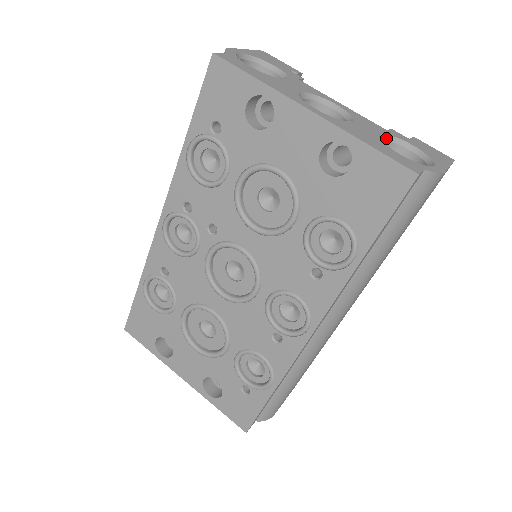
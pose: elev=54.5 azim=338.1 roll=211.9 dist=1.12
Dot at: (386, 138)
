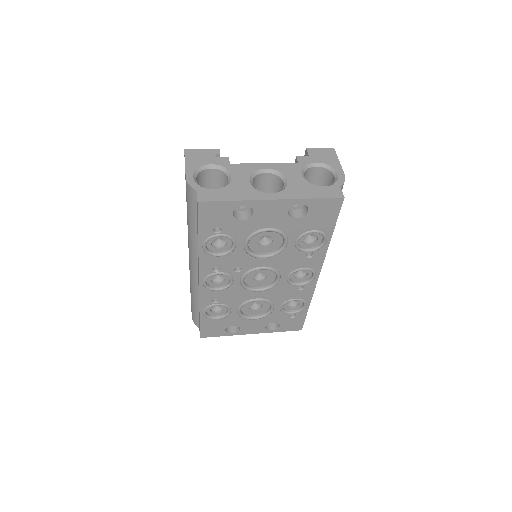
Dot at: (304, 171)
